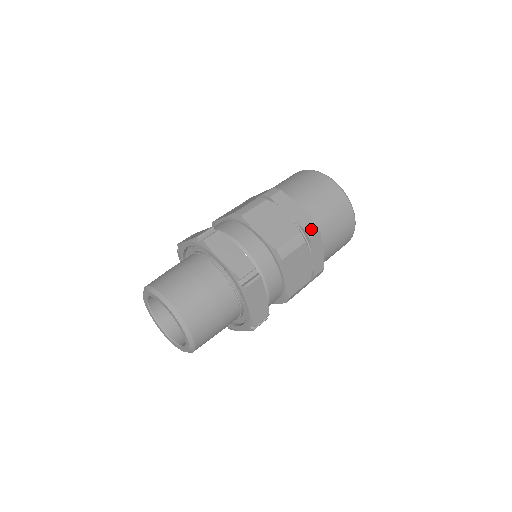
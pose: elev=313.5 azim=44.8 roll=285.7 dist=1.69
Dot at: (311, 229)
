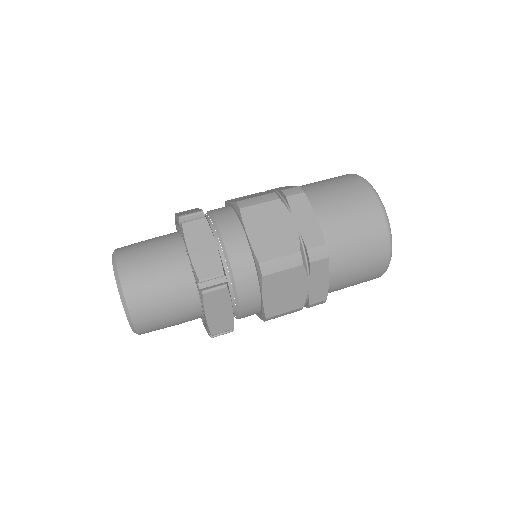
Dot at: (291, 191)
